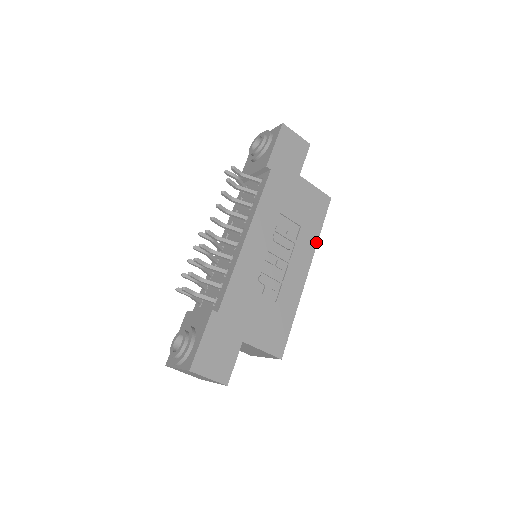
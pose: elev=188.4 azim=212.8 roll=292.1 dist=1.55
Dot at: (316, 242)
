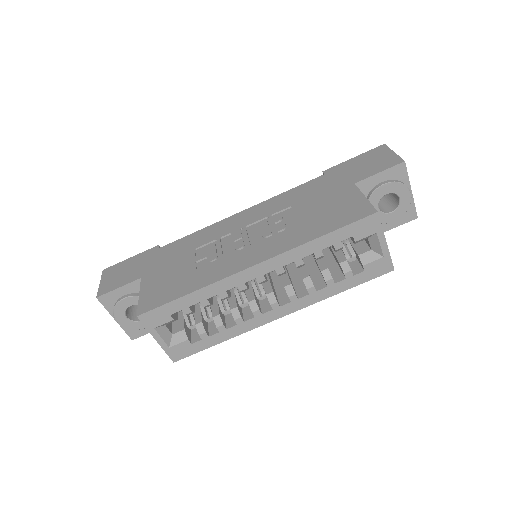
Dot at: (301, 244)
